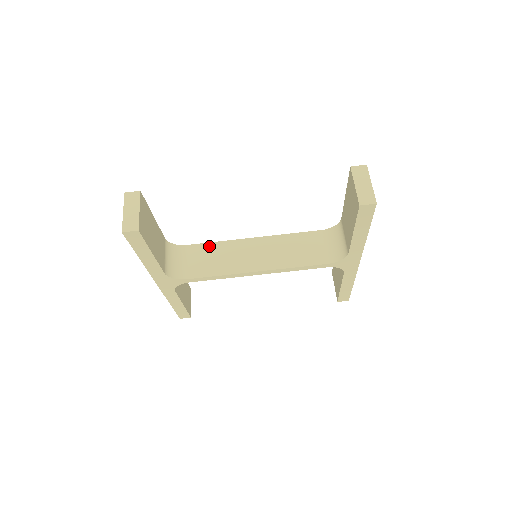
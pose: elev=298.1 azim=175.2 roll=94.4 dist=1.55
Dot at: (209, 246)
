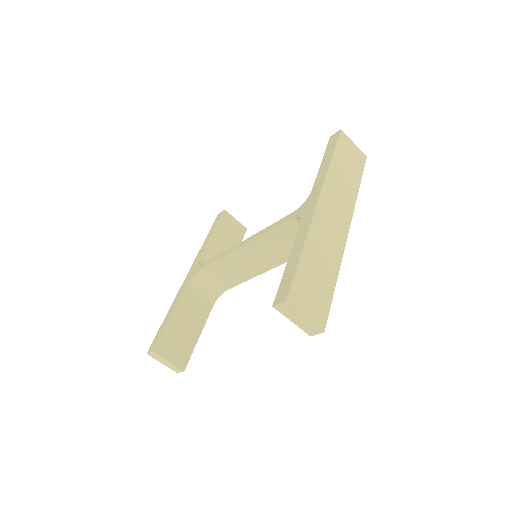
Dot at: (216, 265)
